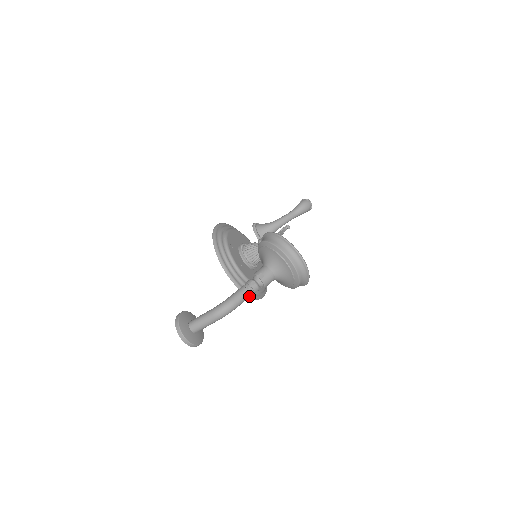
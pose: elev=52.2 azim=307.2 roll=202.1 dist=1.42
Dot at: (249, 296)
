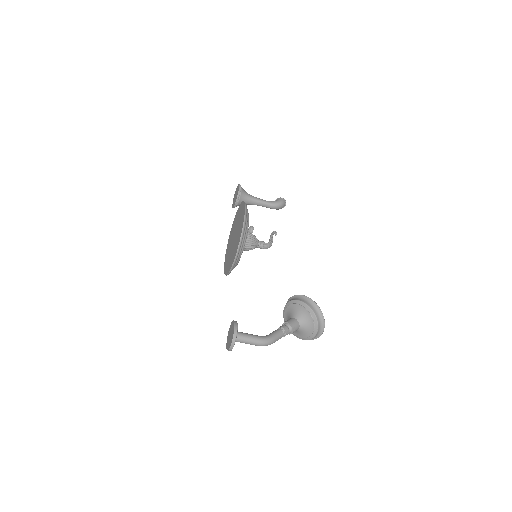
Dot at: (280, 338)
